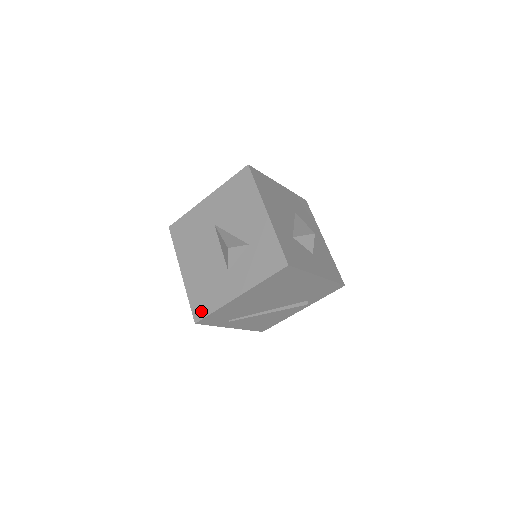
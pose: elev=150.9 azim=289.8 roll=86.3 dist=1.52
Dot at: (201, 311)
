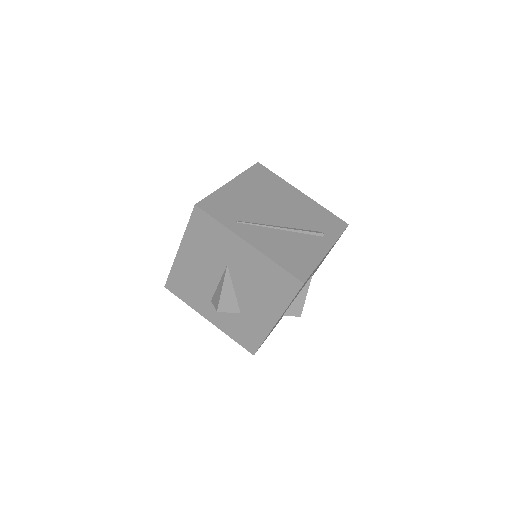
Dot at: occluded
